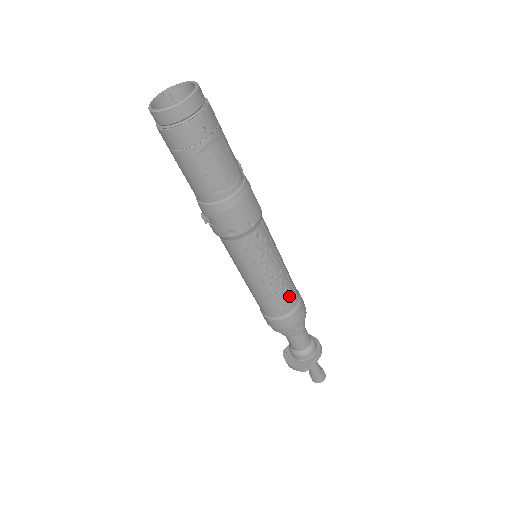
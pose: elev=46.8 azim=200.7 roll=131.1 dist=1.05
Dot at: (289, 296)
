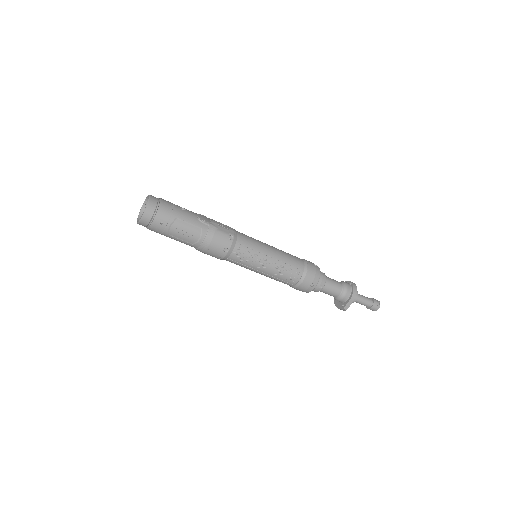
Dot at: (291, 274)
